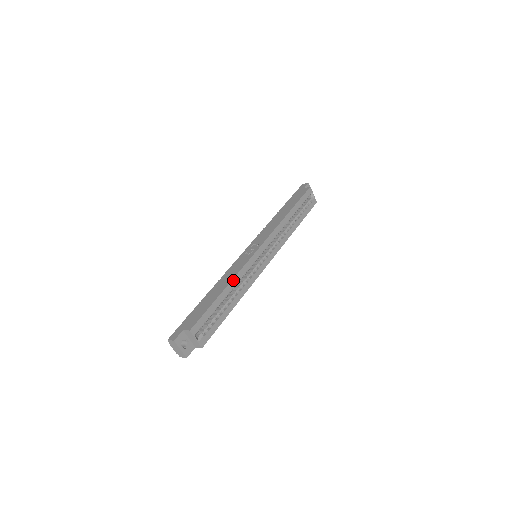
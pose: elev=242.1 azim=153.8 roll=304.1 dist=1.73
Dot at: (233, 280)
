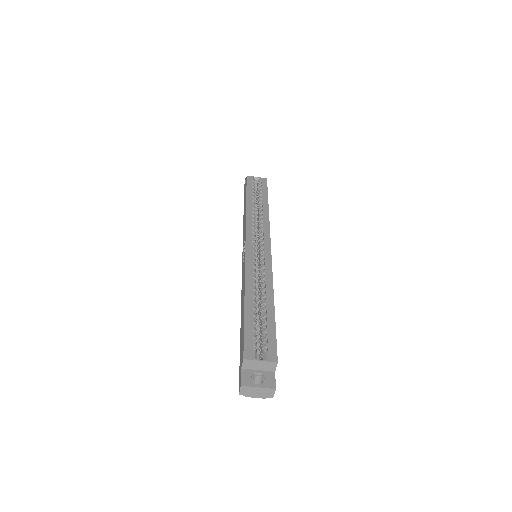
Dot at: (246, 285)
